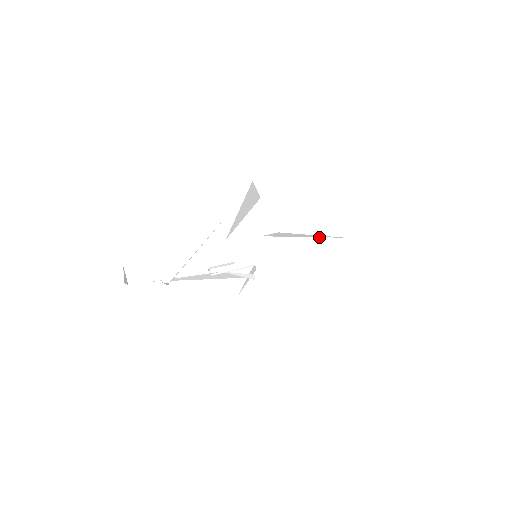
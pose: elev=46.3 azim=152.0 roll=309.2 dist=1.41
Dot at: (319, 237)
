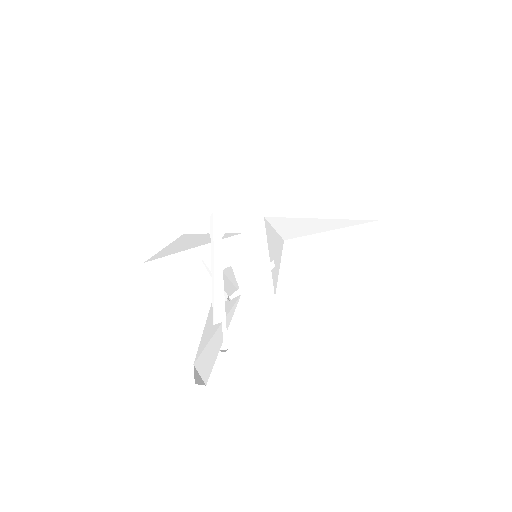
Dot at: (351, 226)
